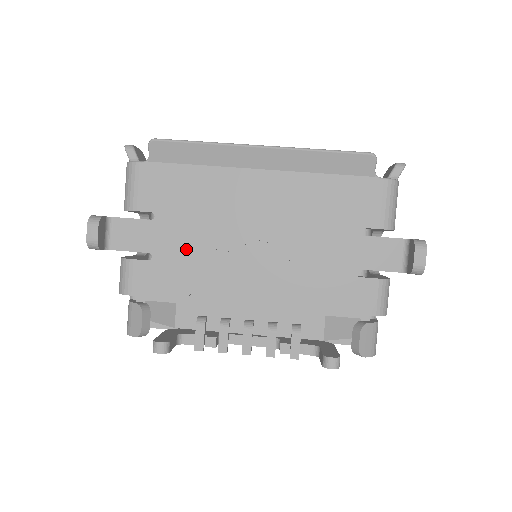
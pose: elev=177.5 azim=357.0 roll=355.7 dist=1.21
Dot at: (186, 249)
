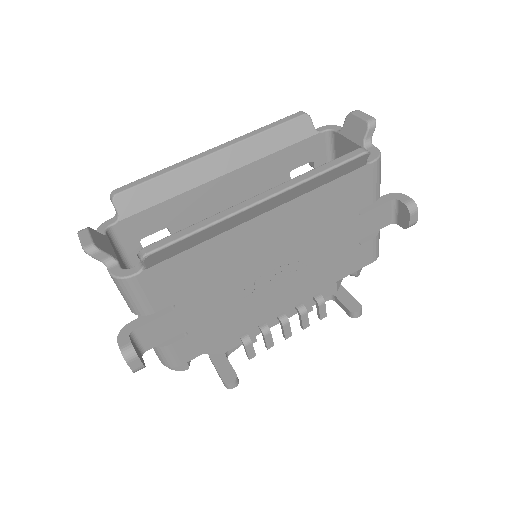
Dot at: (216, 310)
